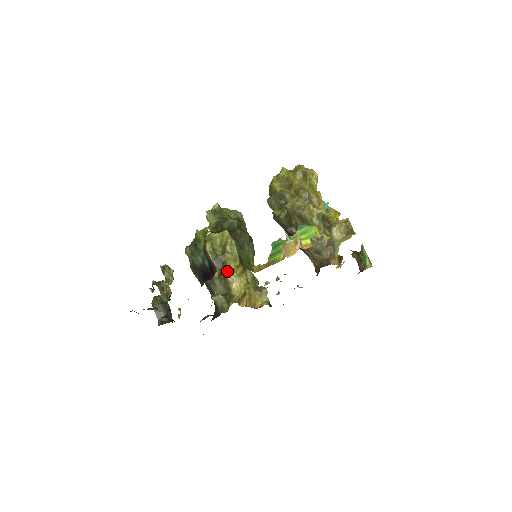
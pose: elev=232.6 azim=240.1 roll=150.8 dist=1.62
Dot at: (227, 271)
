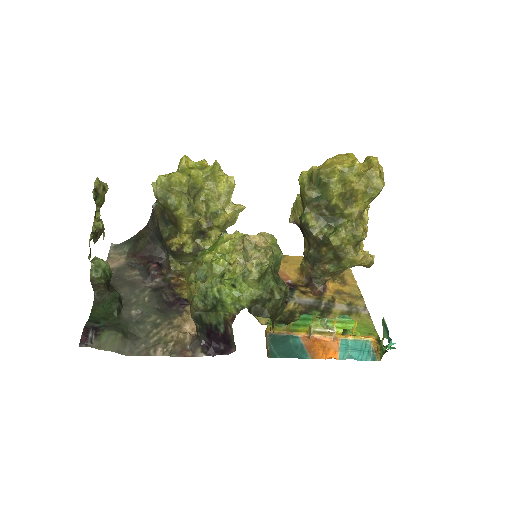
Dot at: occluded
